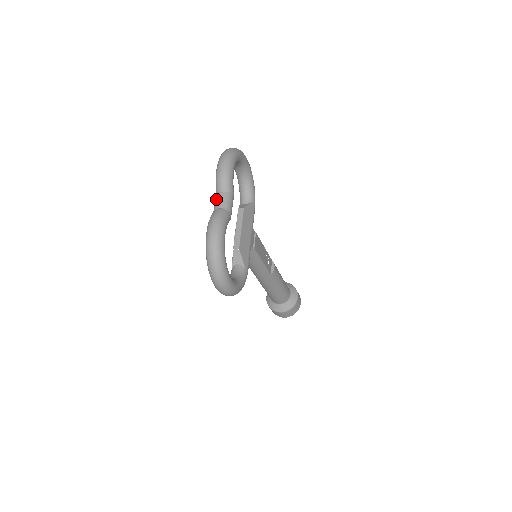
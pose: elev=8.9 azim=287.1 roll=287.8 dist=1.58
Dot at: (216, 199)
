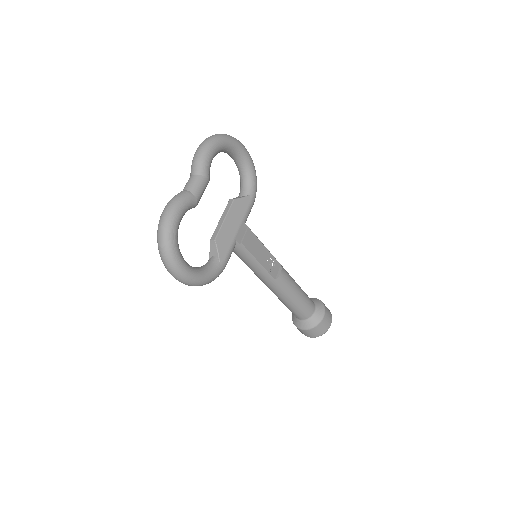
Dot at: (187, 182)
